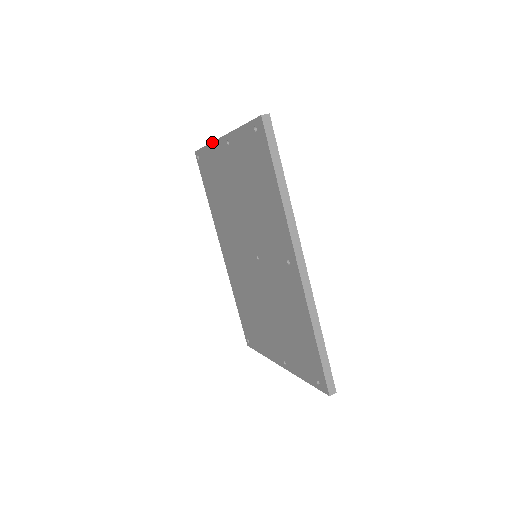
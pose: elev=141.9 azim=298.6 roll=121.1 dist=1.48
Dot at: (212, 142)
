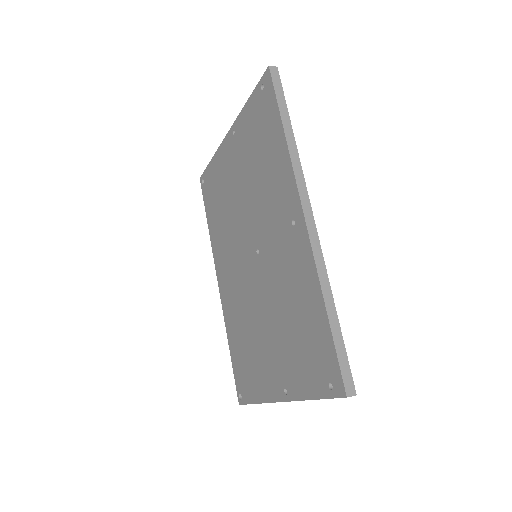
Dot at: (218, 148)
